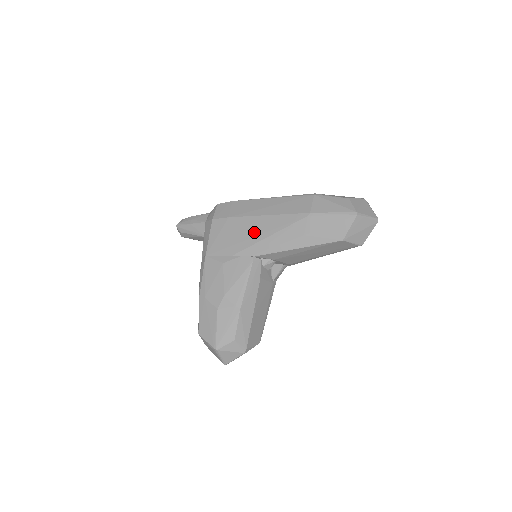
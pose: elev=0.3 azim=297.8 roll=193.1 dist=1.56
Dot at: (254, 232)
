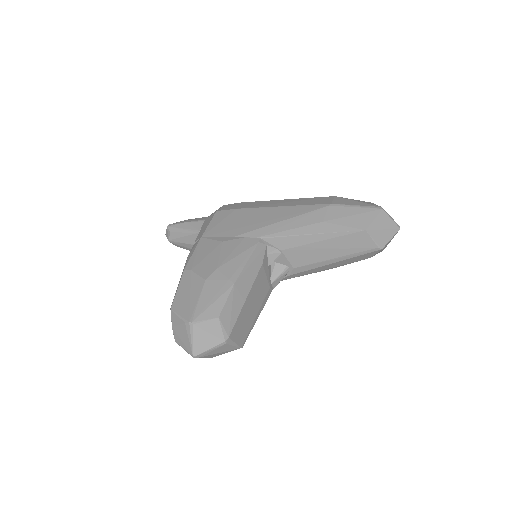
Dot at: (265, 218)
